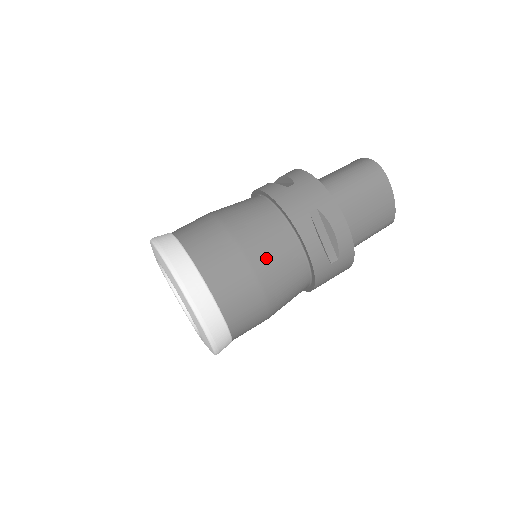
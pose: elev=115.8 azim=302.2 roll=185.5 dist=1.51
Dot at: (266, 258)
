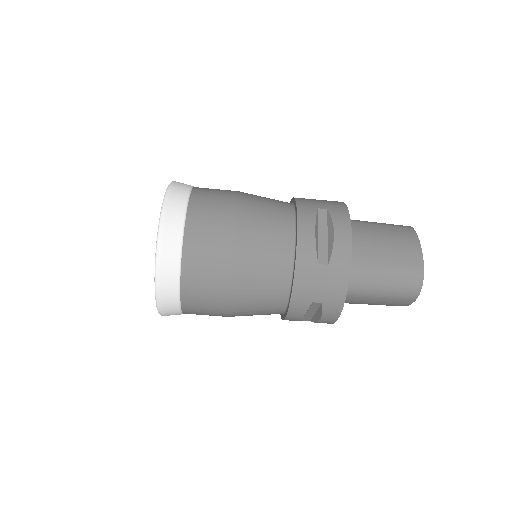
Dot at: (246, 308)
